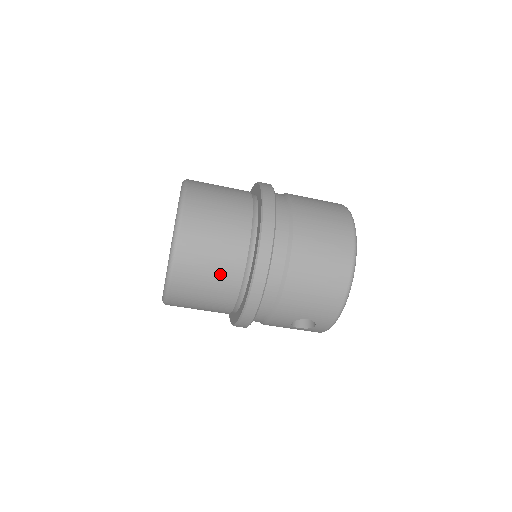
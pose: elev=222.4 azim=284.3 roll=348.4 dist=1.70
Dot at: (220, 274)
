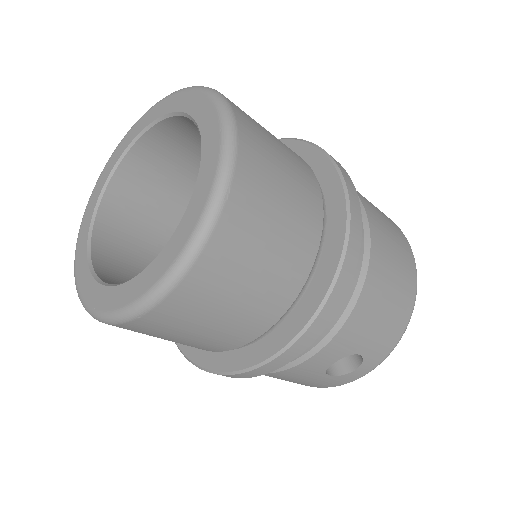
Dot at: (286, 250)
